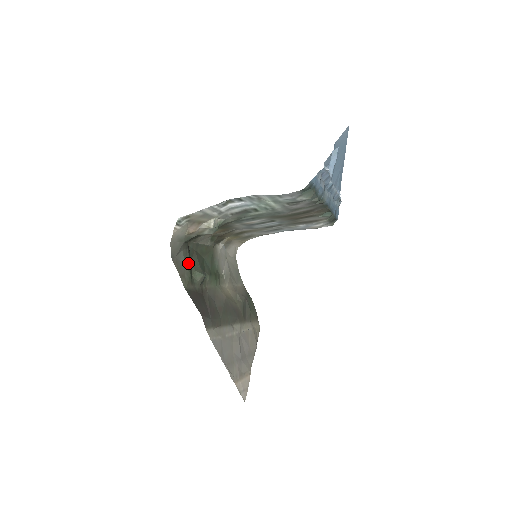
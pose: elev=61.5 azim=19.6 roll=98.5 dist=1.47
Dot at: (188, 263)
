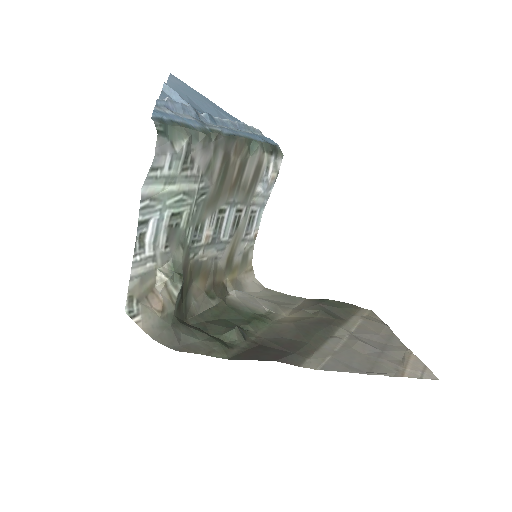
Dot at: (205, 337)
